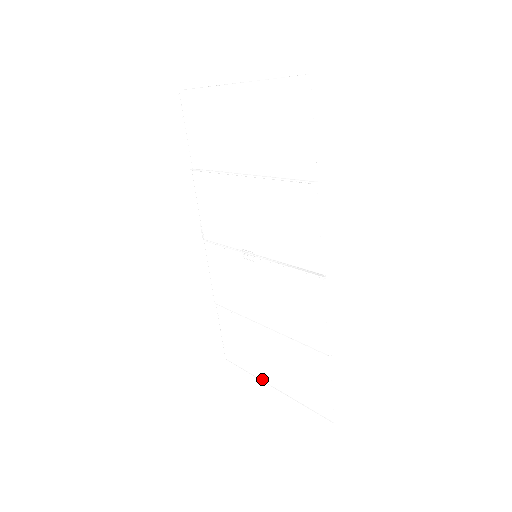
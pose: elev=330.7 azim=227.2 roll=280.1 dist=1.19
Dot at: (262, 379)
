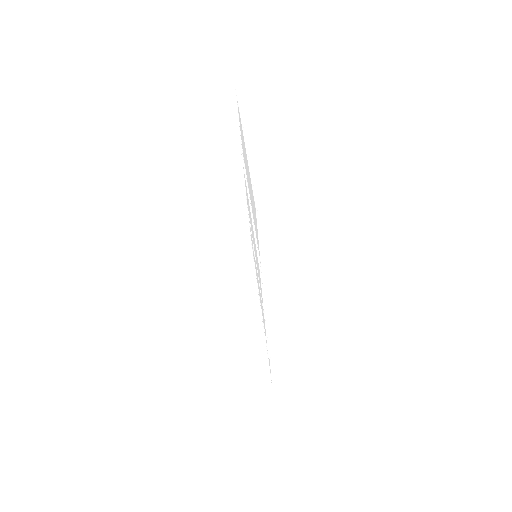
Dot at: occluded
